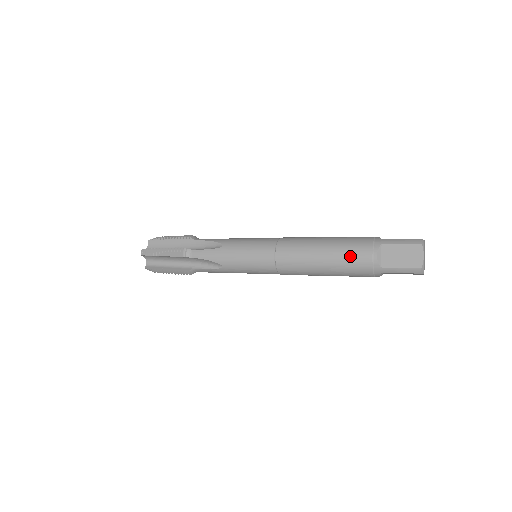
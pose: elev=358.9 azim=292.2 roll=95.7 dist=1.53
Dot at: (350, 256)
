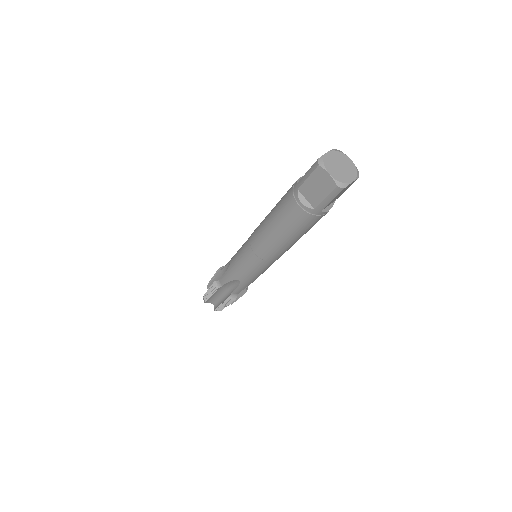
Dot at: occluded
